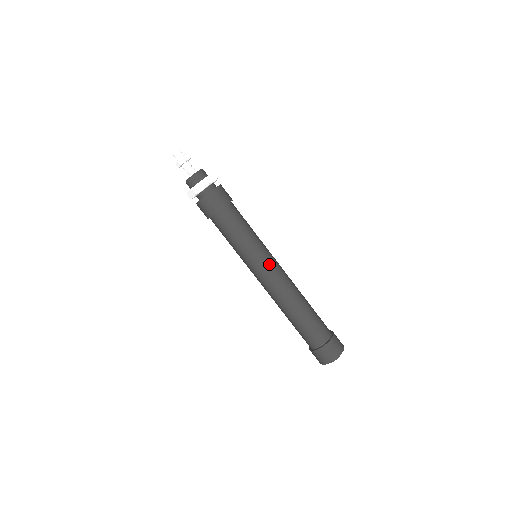
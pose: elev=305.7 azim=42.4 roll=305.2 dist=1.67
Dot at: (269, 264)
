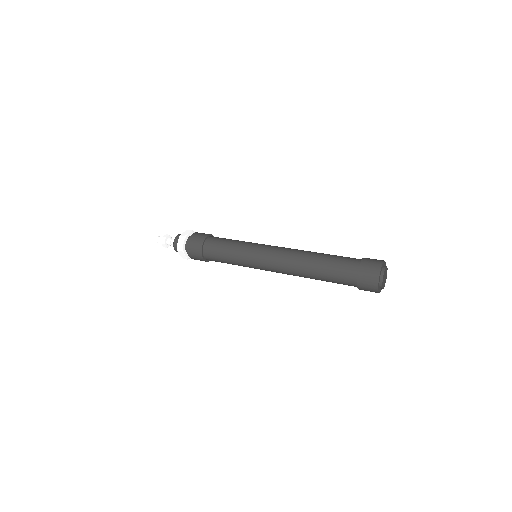
Dot at: (263, 251)
